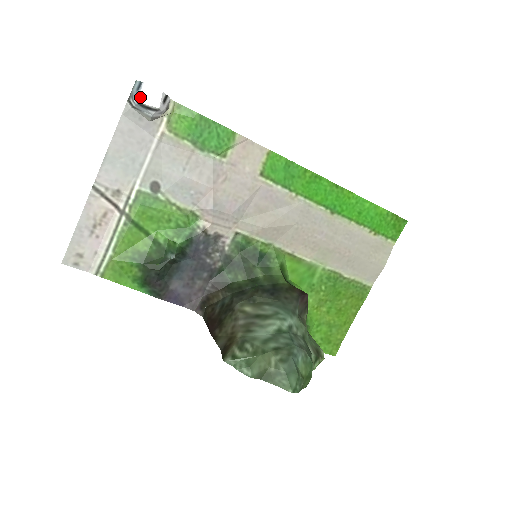
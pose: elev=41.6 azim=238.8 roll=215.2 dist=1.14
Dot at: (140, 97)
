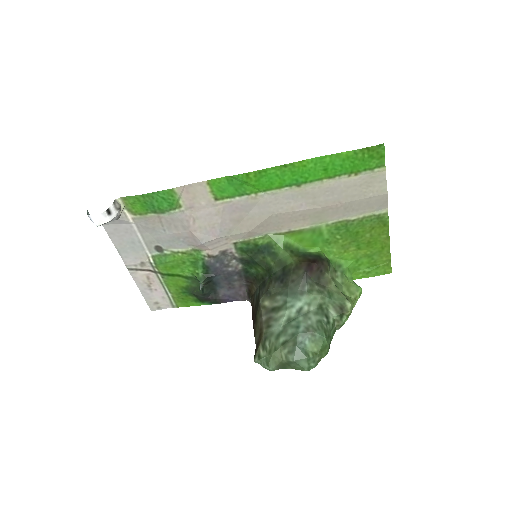
Dot at: (95, 224)
